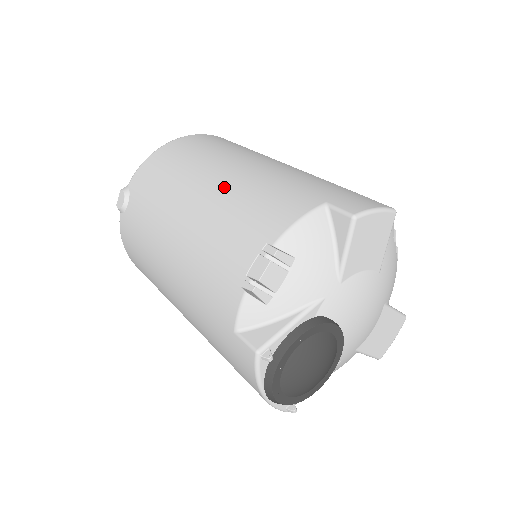
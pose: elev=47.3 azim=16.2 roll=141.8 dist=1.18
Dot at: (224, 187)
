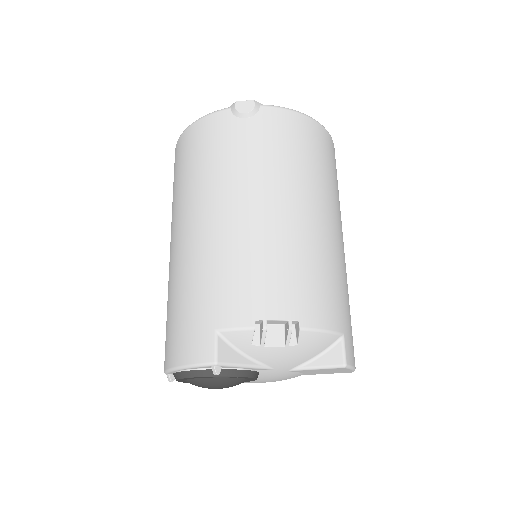
Dot at: (314, 233)
